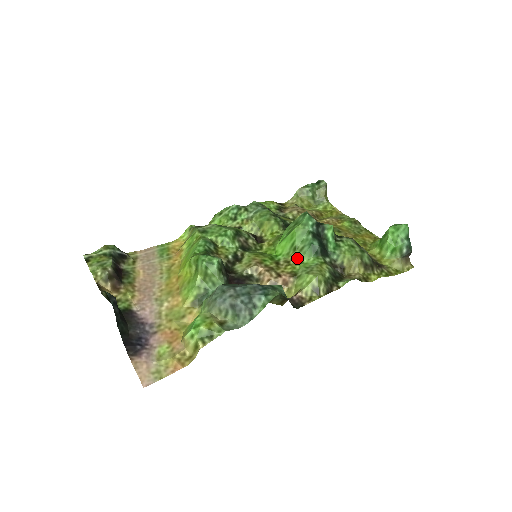
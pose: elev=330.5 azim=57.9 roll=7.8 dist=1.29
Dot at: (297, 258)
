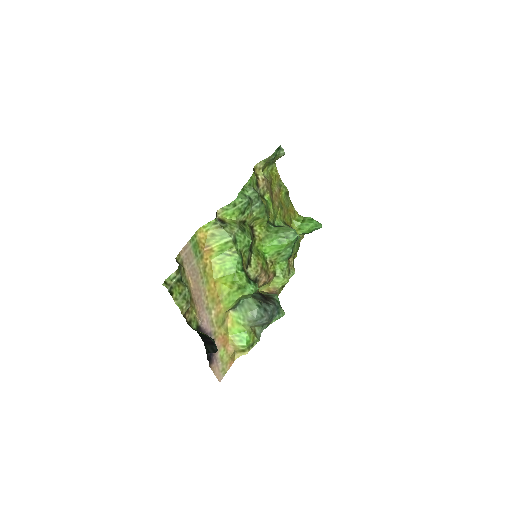
Dot at: (277, 260)
